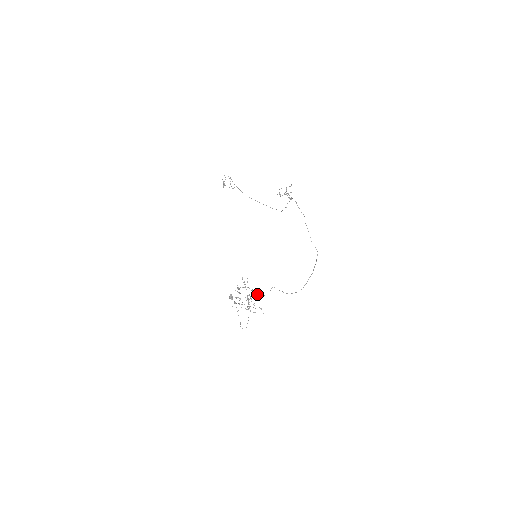
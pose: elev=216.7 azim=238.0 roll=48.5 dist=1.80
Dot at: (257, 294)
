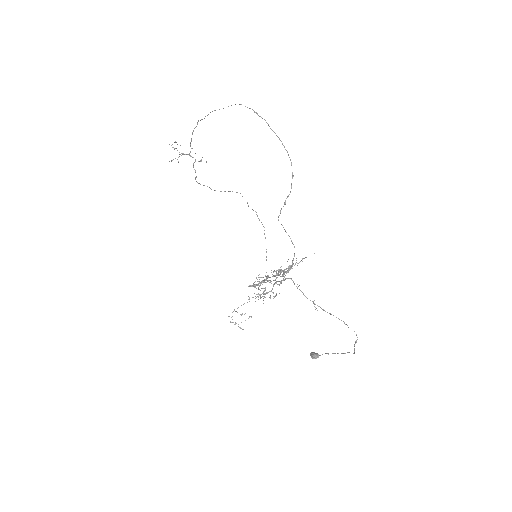
Dot at: (290, 266)
